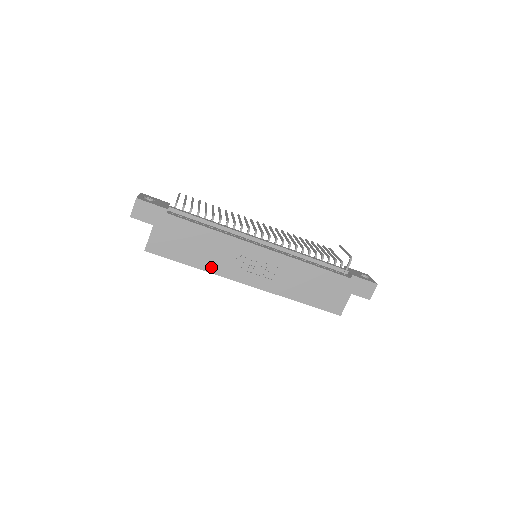
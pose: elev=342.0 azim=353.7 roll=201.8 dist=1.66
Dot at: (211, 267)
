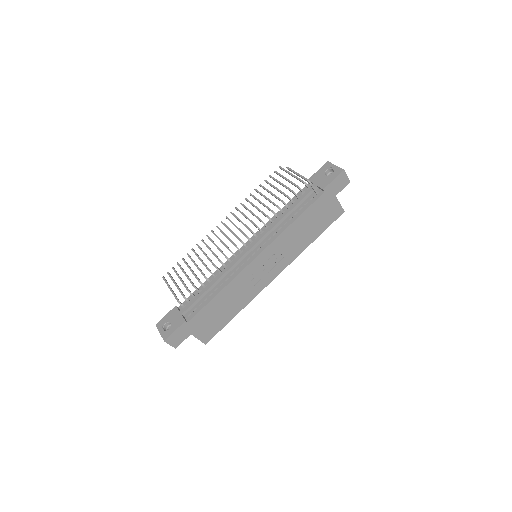
Dot at: (246, 301)
